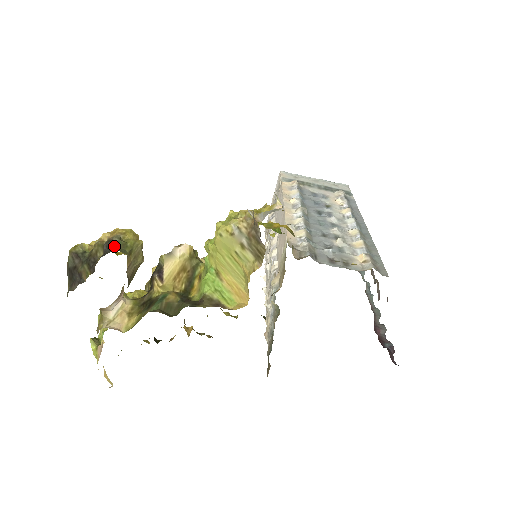
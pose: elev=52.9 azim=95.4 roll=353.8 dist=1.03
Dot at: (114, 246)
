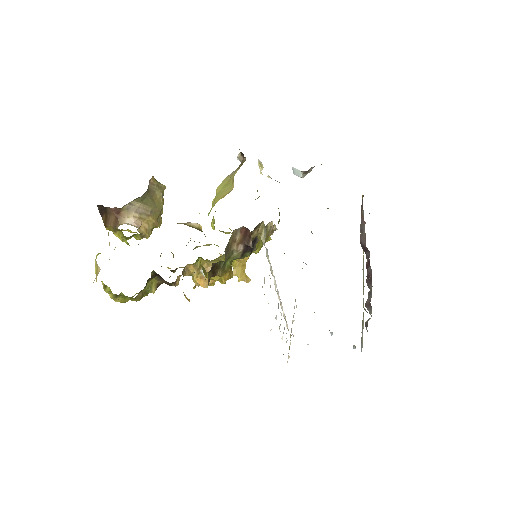
Dot at: occluded
